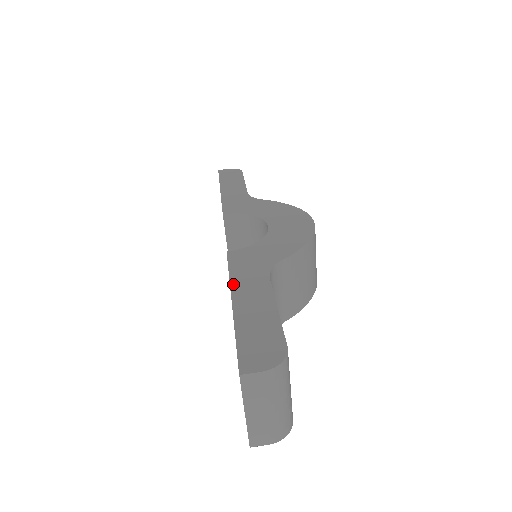
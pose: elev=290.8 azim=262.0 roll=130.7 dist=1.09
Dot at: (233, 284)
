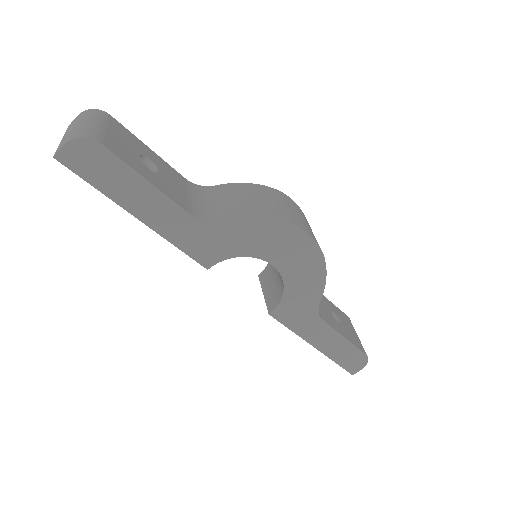
Dot at: (304, 338)
